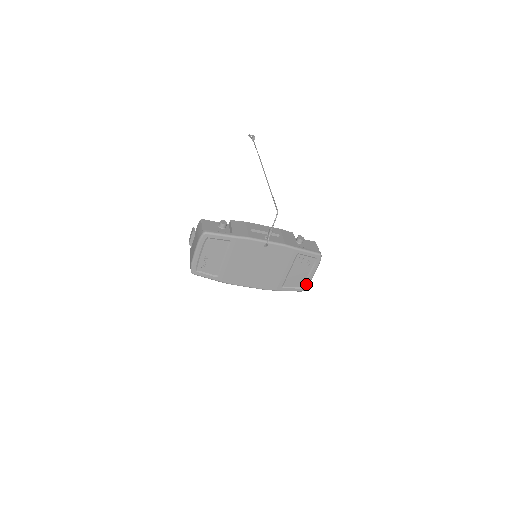
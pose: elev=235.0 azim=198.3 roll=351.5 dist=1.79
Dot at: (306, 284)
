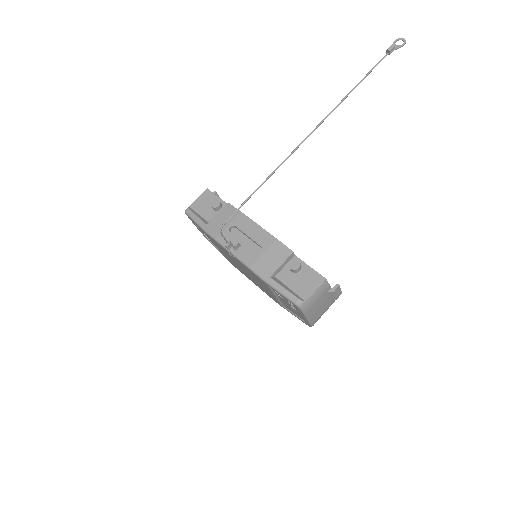
Dot at: (307, 322)
